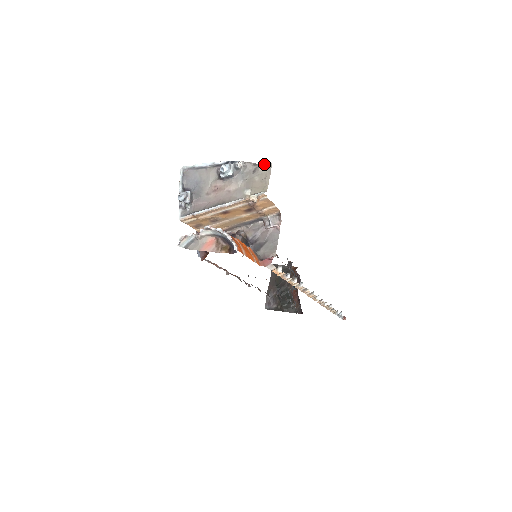
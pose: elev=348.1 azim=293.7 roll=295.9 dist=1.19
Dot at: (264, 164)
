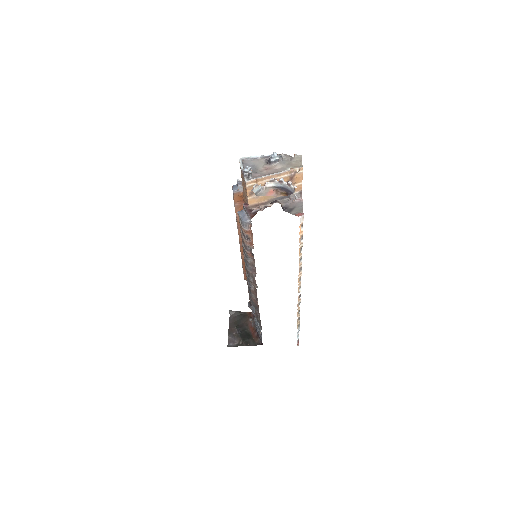
Dot at: (297, 156)
